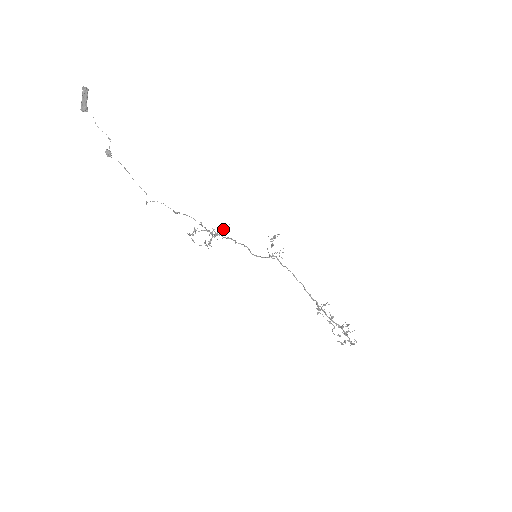
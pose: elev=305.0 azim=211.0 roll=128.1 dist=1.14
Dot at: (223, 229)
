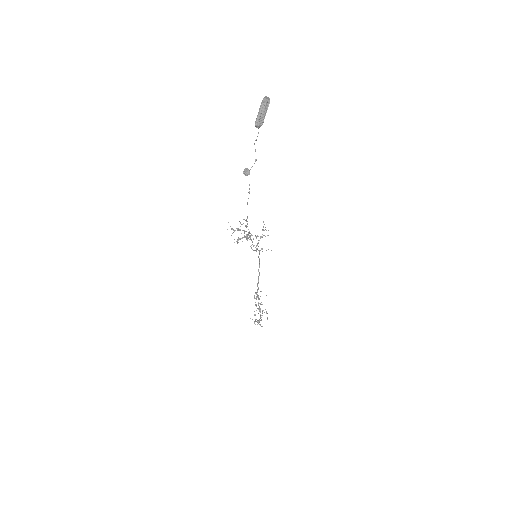
Dot at: (255, 235)
